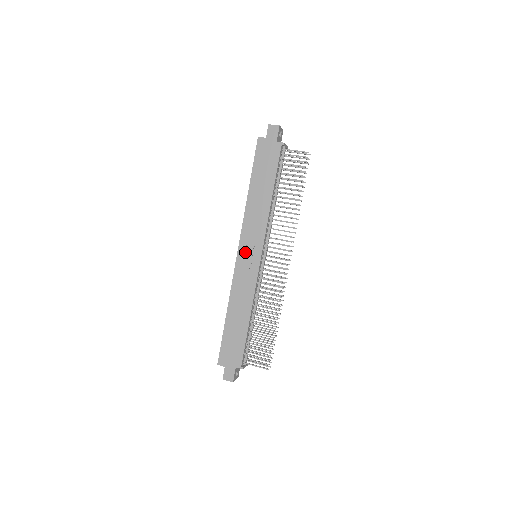
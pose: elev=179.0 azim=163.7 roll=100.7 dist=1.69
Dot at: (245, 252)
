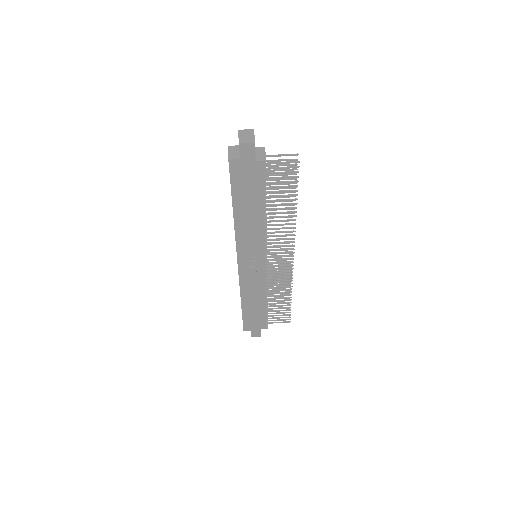
Dot at: (246, 262)
